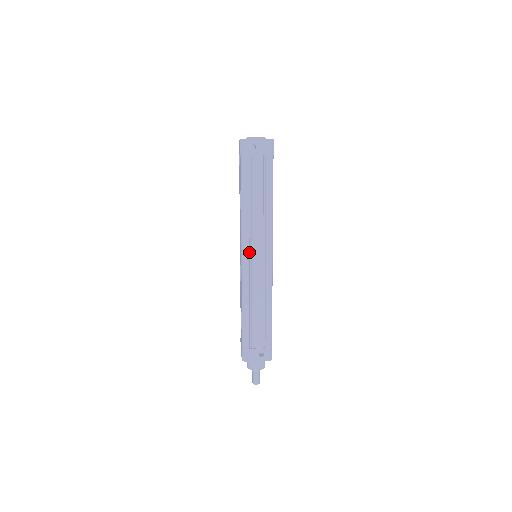
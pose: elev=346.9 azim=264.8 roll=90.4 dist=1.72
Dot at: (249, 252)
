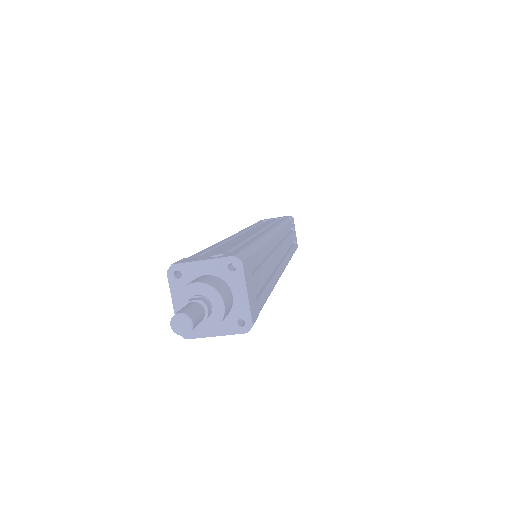
Dot at: occluded
